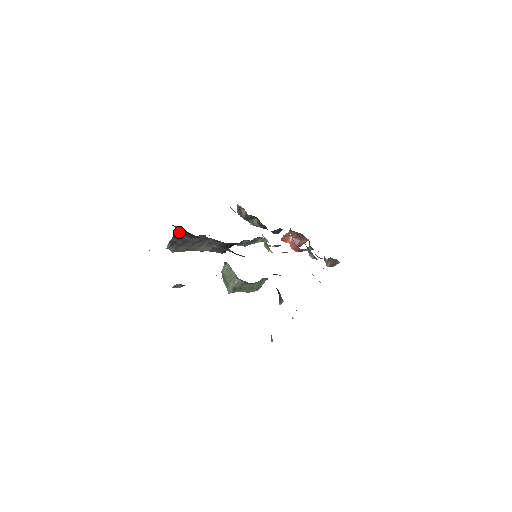
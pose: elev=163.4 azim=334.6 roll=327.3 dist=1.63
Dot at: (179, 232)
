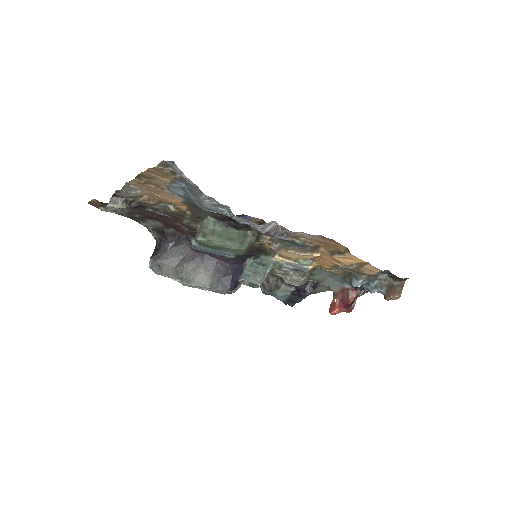
Dot at: (159, 243)
